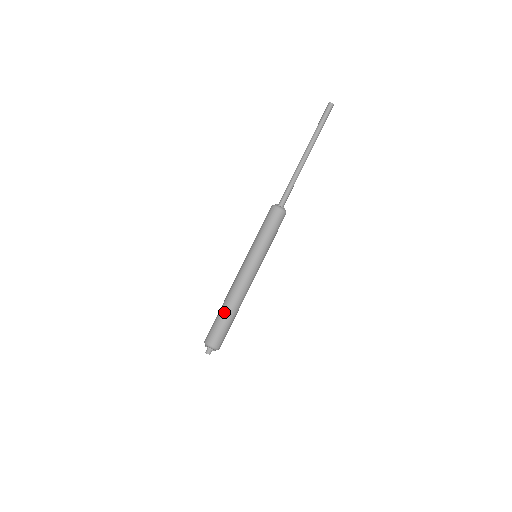
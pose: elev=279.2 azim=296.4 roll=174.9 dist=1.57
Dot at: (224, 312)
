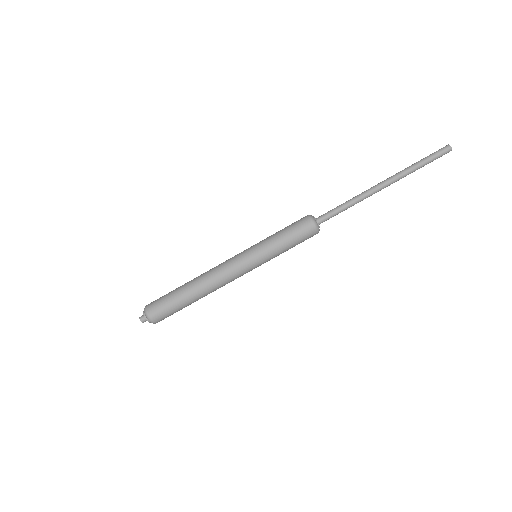
Dot at: (182, 285)
